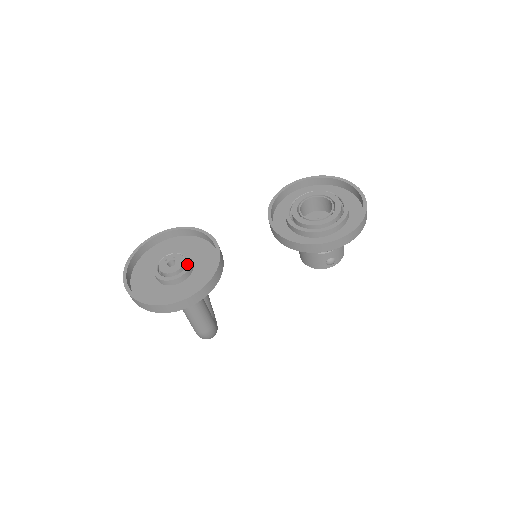
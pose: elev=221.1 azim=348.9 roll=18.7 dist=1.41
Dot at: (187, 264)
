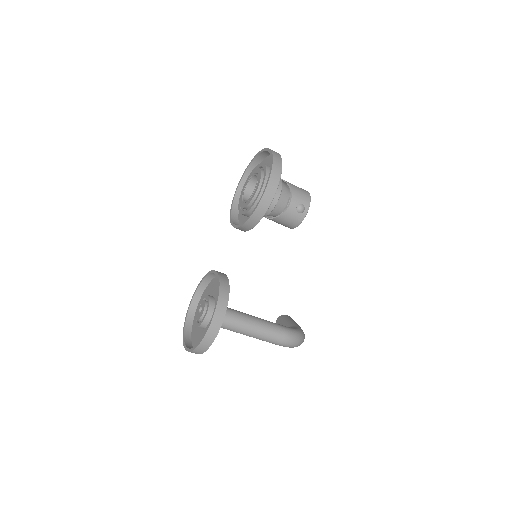
Dot at: (207, 301)
